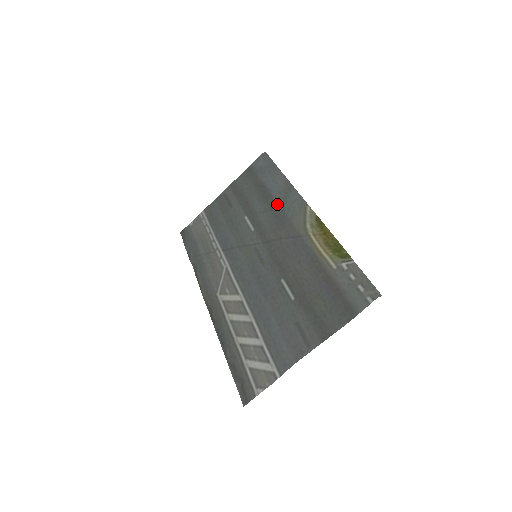
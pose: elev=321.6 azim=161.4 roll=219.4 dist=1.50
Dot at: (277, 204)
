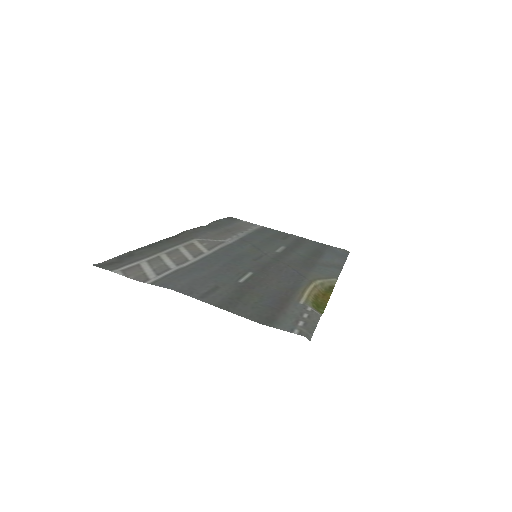
Dot at: (316, 262)
